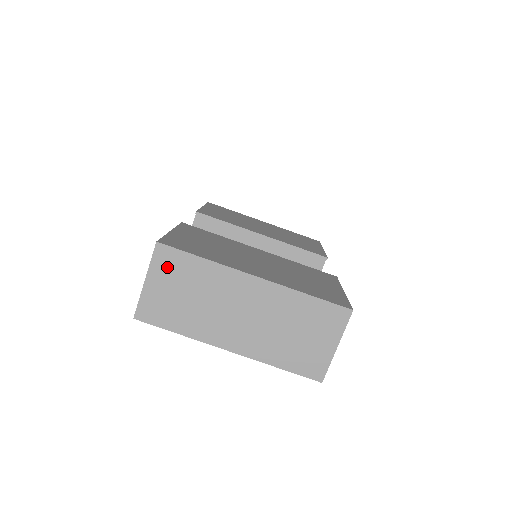
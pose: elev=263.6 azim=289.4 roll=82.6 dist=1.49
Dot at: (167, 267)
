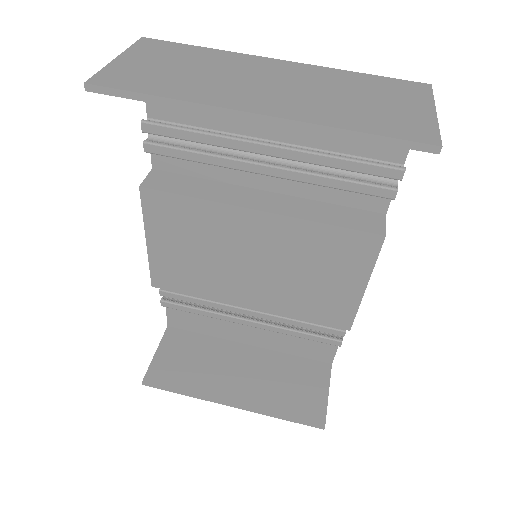
Dot at: (154, 51)
